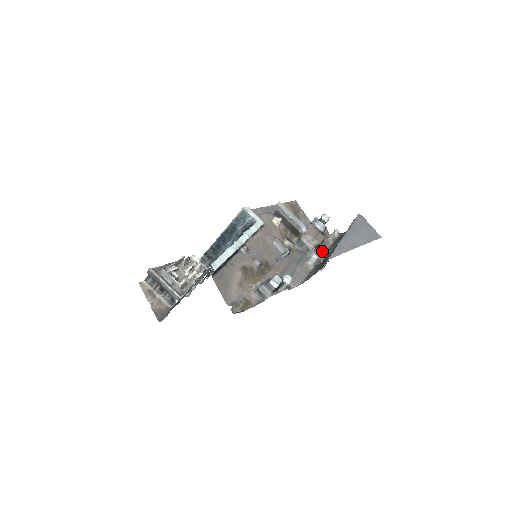
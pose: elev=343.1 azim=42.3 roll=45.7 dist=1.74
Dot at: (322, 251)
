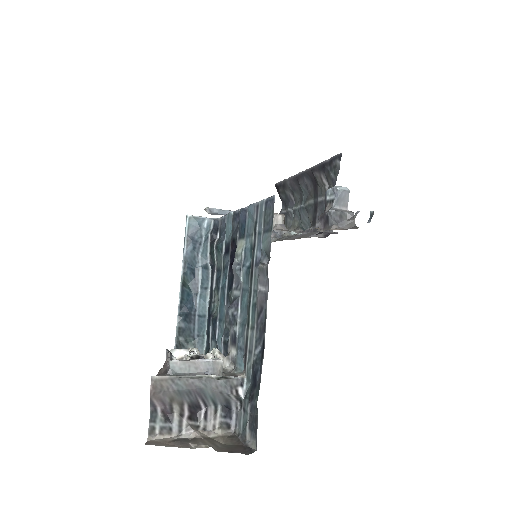
Dot at: occluded
